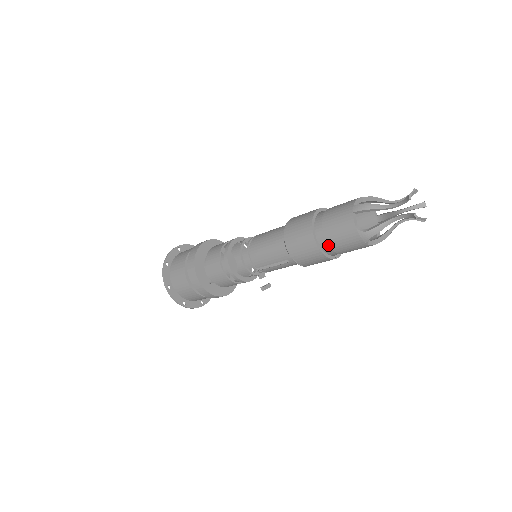
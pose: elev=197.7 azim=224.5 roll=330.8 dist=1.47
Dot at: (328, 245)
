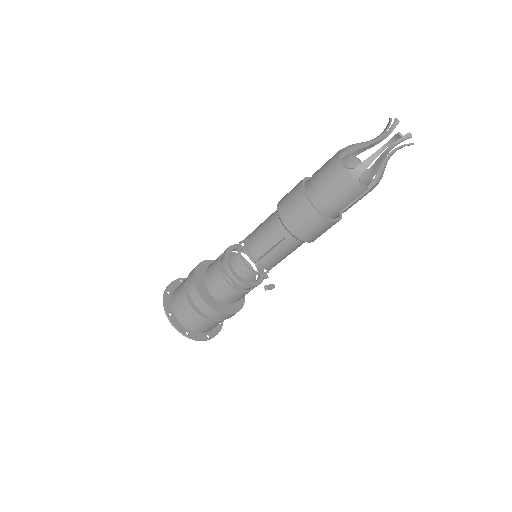
Dot at: occluded
